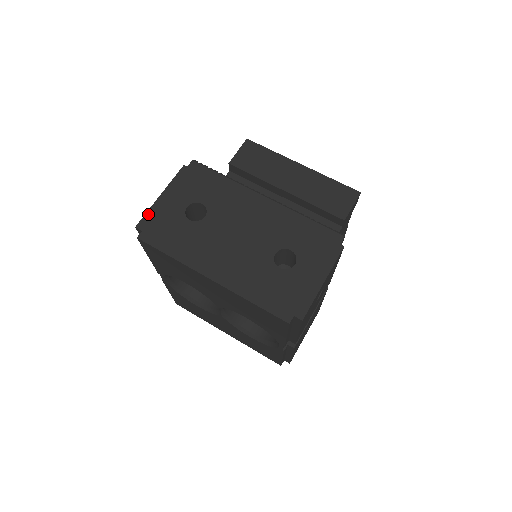
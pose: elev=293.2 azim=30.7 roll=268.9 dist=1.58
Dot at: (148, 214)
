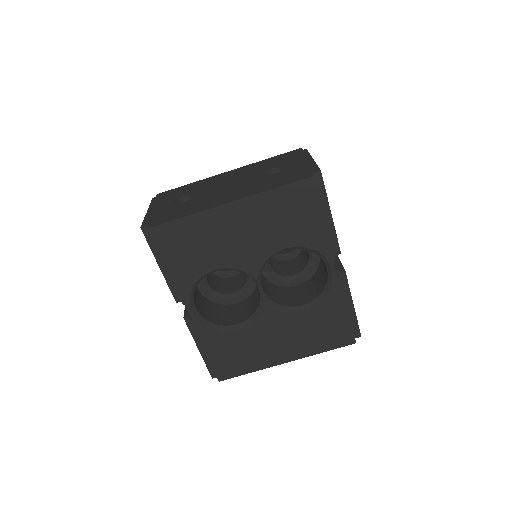
Dot at: (145, 220)
